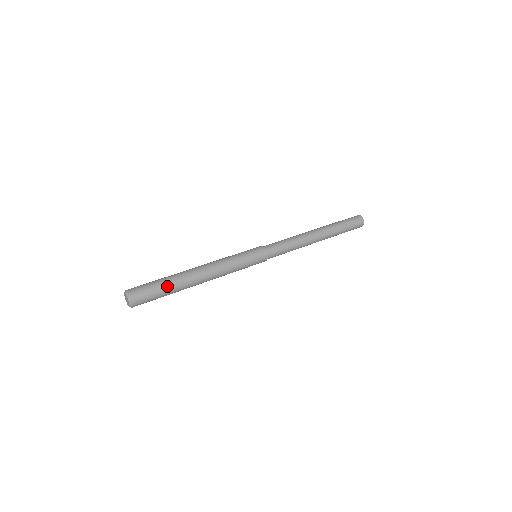
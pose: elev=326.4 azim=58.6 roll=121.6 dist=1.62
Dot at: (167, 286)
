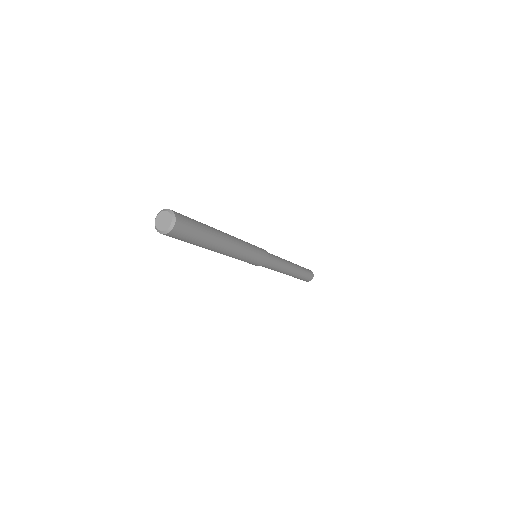
Dot at: (205, 231)
